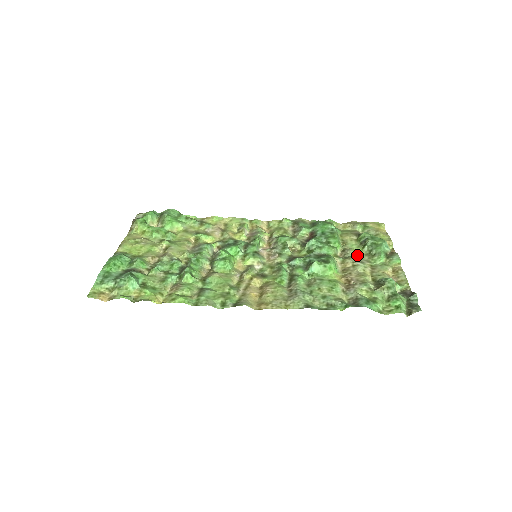
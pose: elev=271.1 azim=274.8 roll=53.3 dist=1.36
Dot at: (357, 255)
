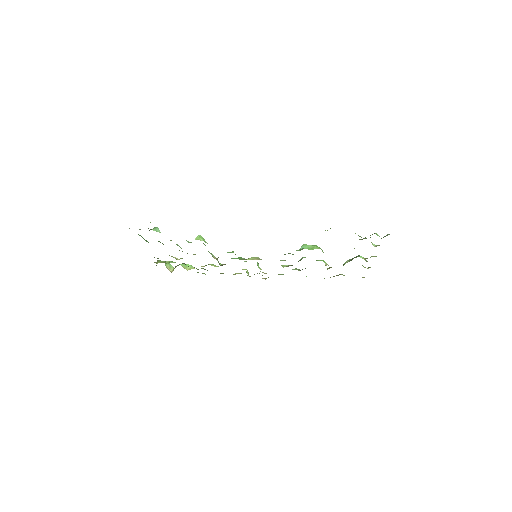
Dot at: occluded
